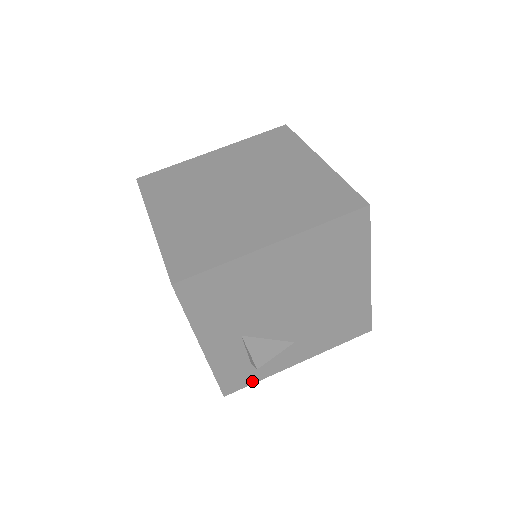
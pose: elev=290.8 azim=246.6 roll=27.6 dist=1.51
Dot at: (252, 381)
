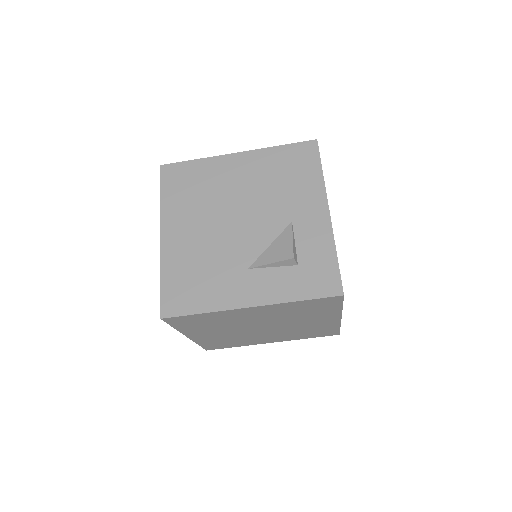
Dot at: occluded
